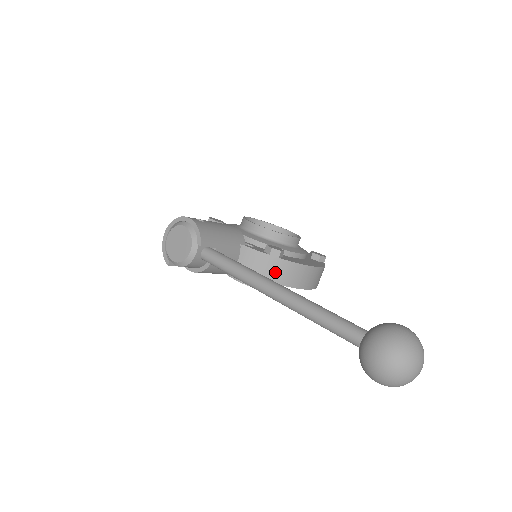
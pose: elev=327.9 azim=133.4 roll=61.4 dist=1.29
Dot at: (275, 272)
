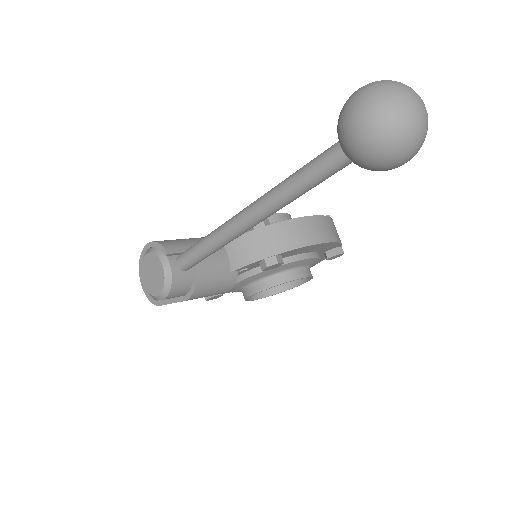
Dot at: (273, 242)
